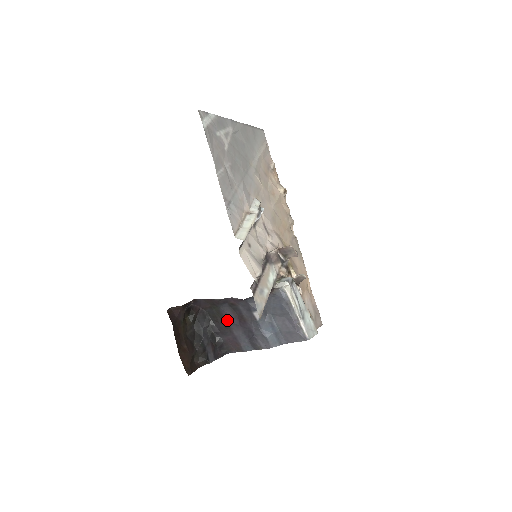
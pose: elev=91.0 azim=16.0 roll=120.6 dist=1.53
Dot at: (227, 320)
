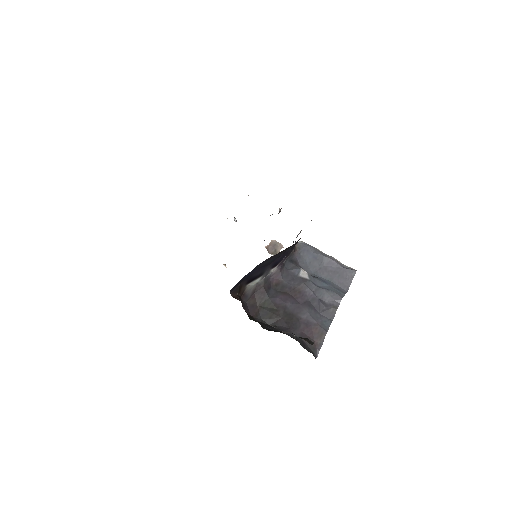
Dot at: (285, 305)
